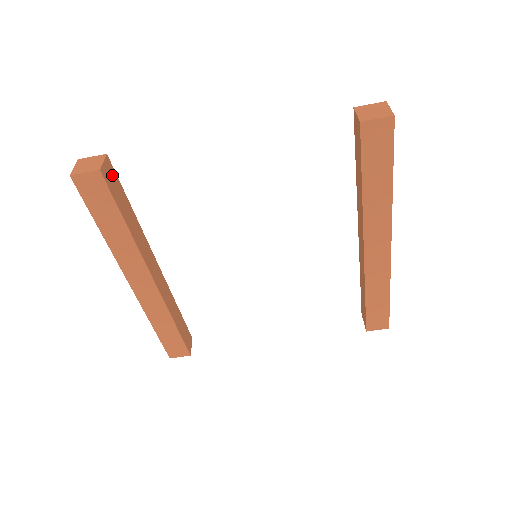
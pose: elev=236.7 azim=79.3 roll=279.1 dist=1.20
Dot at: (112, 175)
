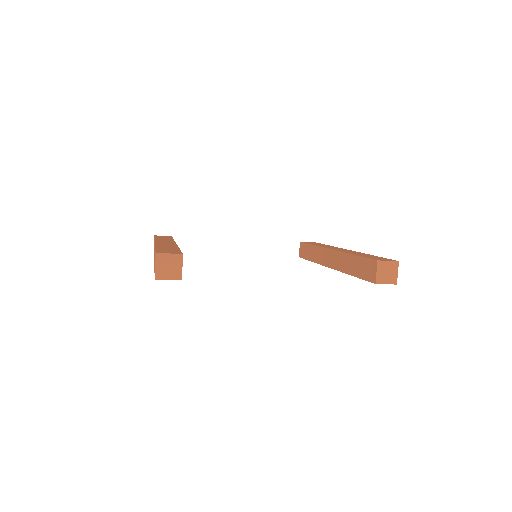
Dot at: occluded
